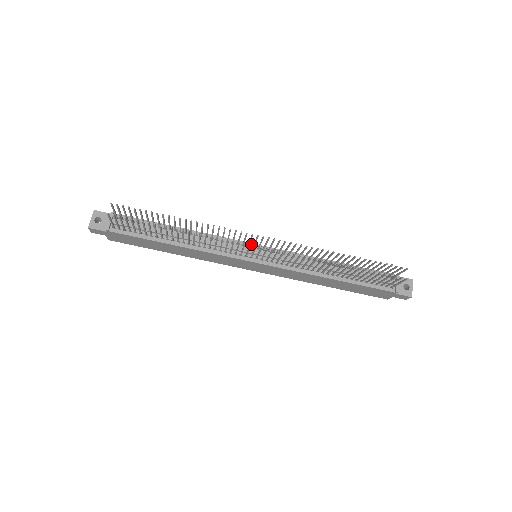
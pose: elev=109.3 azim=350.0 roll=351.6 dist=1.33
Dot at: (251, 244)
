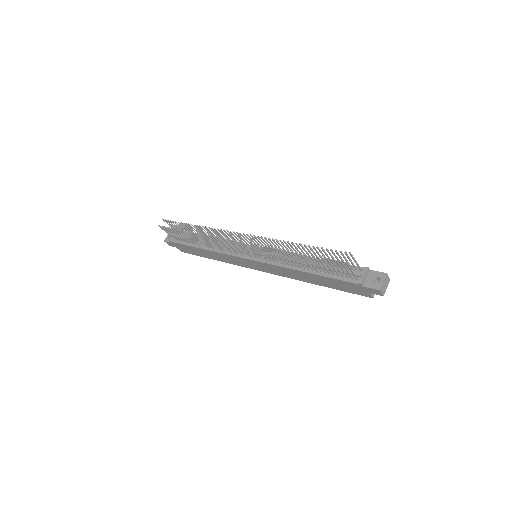
Dot at: occluded
